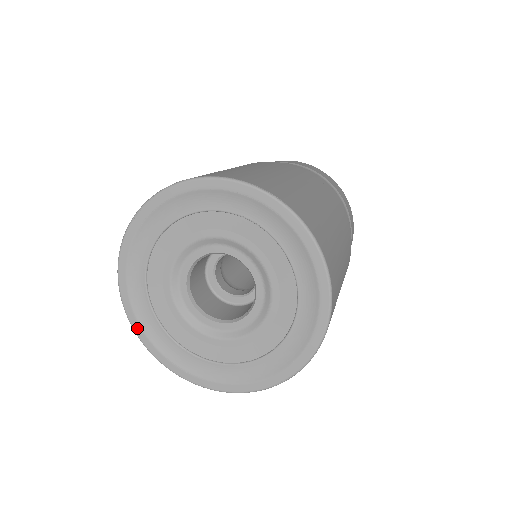
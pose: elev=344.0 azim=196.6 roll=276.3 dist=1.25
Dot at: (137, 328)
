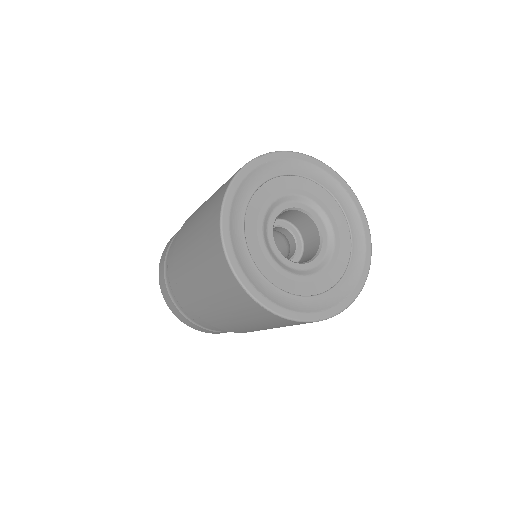
Dot at: (229, 248)
